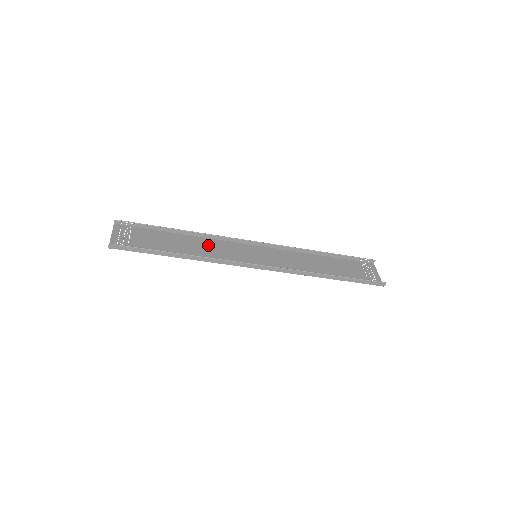
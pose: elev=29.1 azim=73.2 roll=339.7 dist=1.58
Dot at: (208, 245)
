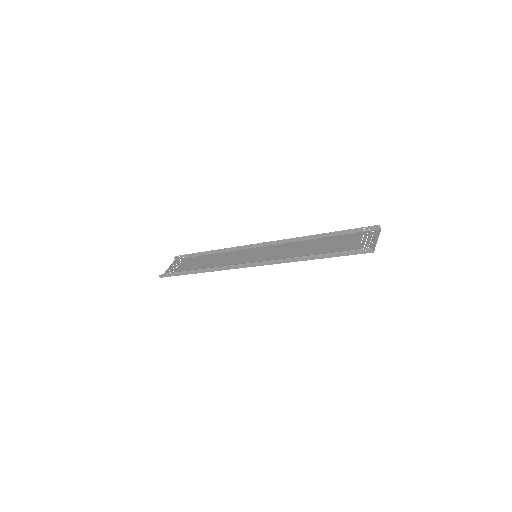
Dot at: (225, 257)
